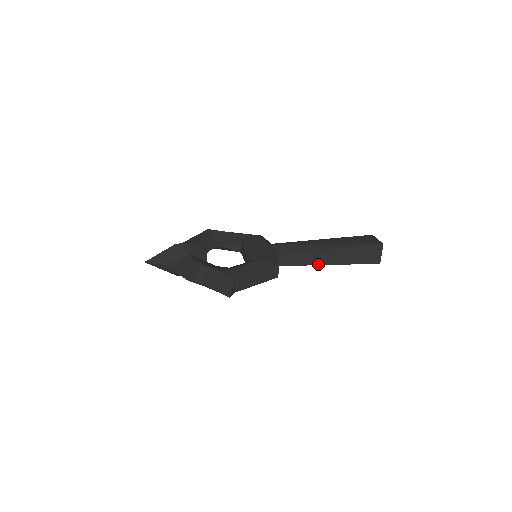
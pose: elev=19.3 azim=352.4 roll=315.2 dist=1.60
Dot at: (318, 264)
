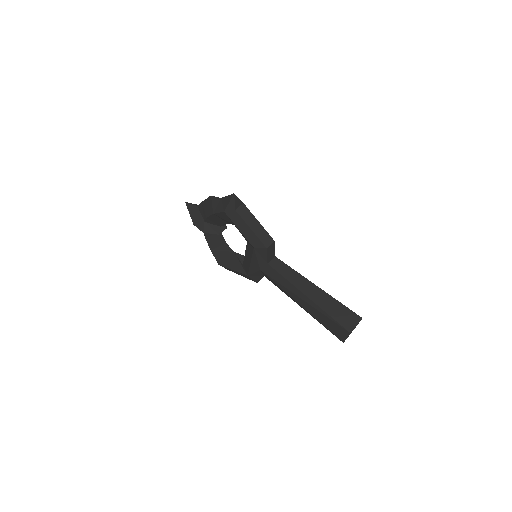
Dot at: (299, 288)
